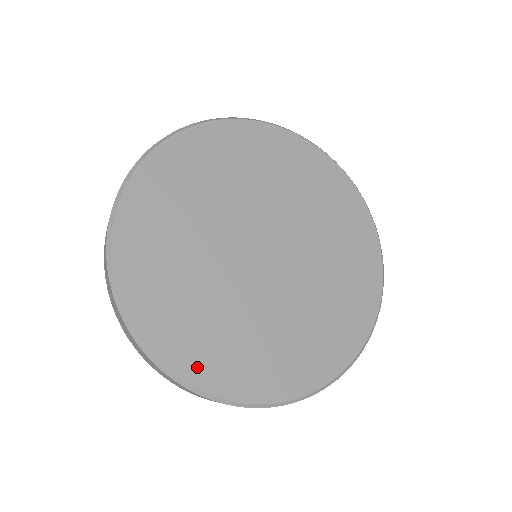
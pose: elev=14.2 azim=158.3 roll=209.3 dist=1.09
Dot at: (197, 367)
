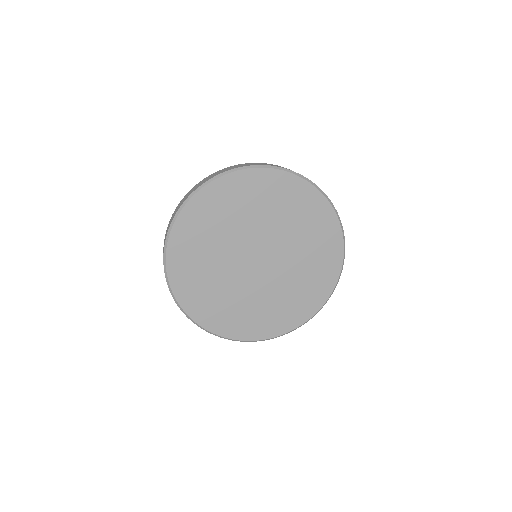
Dot at: (216, 324)
